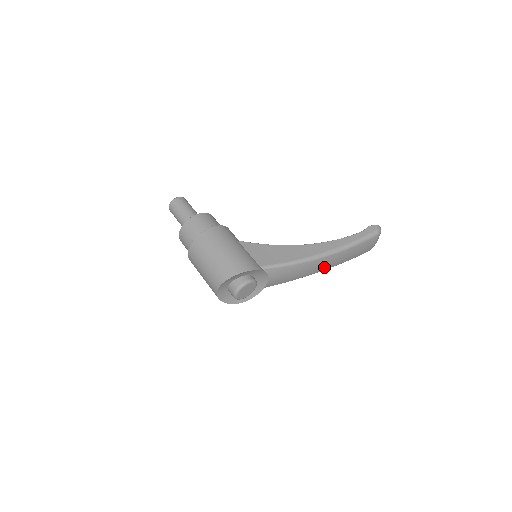
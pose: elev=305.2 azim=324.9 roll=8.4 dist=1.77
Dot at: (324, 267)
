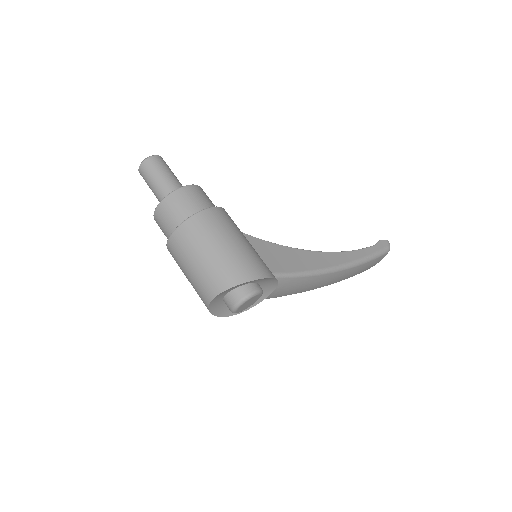
Dot at: (330, 282)
